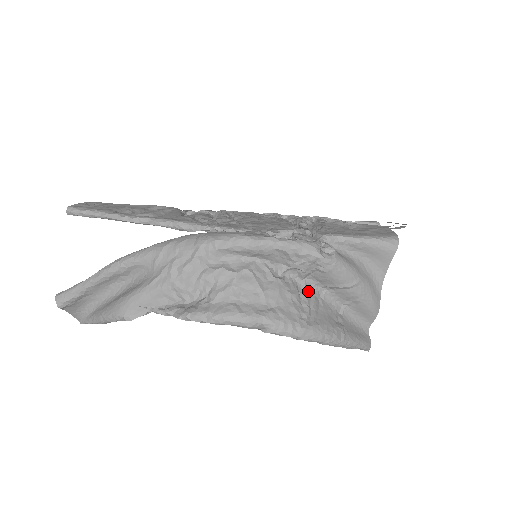
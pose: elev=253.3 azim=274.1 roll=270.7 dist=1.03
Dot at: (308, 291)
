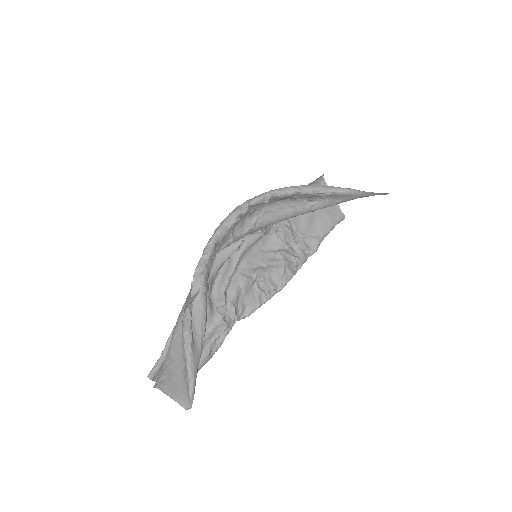
Dot at: occluded
